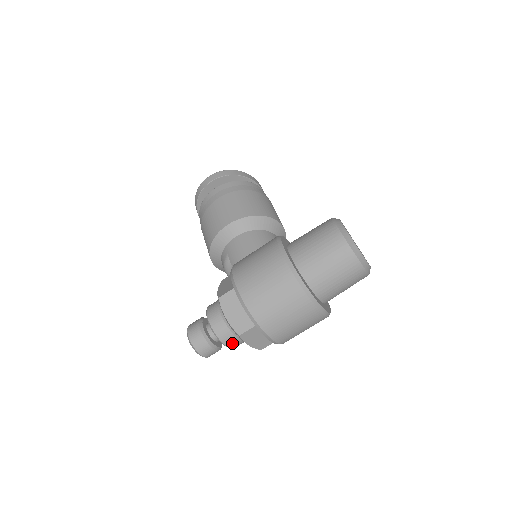
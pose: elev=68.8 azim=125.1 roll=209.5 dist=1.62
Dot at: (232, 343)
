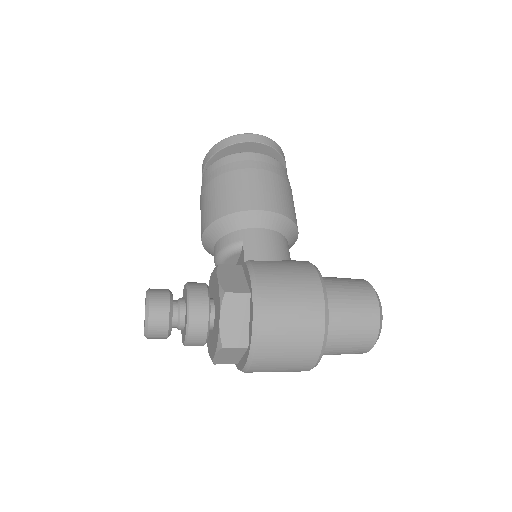
Dot at: (195, 343)
